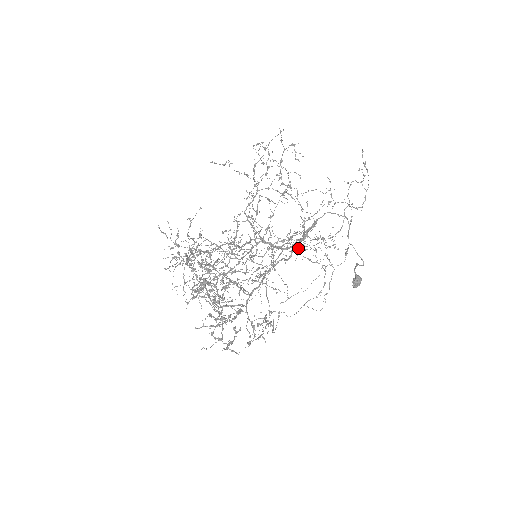
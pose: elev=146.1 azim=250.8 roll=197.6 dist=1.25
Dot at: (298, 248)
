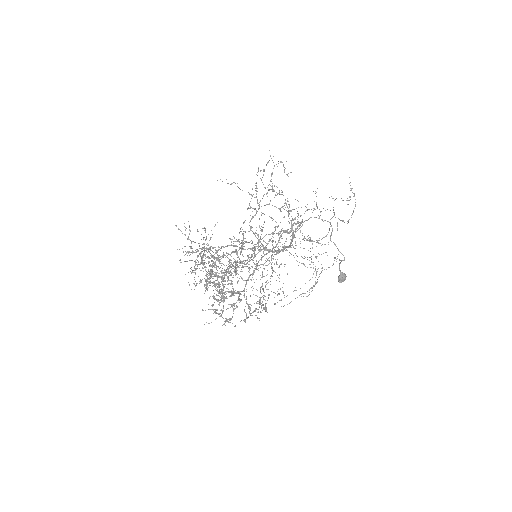
Dot at: (289, 246)
